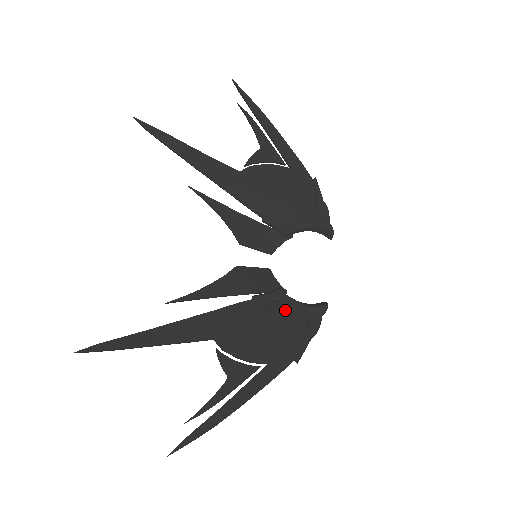
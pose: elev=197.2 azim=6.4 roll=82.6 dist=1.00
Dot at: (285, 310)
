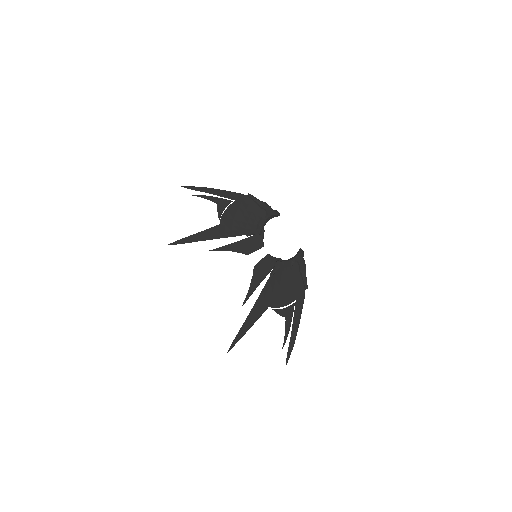
Dot at: (286, 269)
